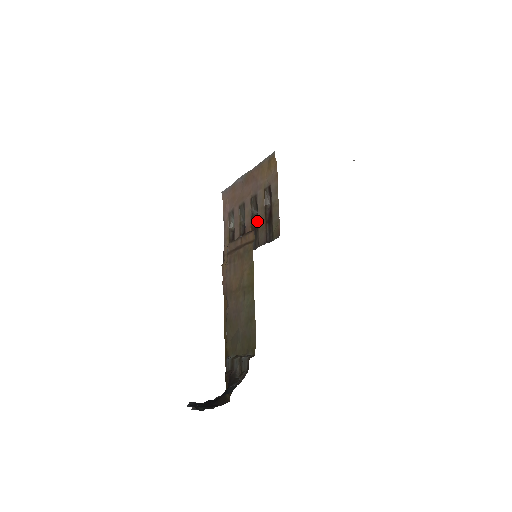
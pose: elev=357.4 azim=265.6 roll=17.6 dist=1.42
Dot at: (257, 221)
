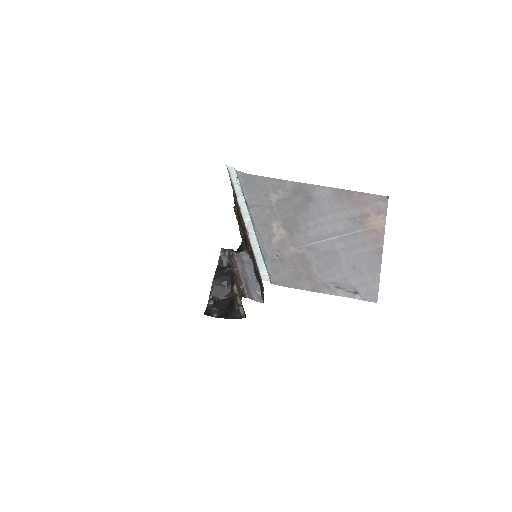
Dot at: occluded
